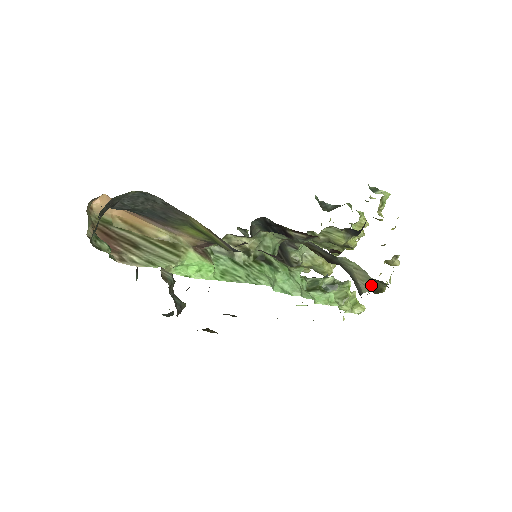
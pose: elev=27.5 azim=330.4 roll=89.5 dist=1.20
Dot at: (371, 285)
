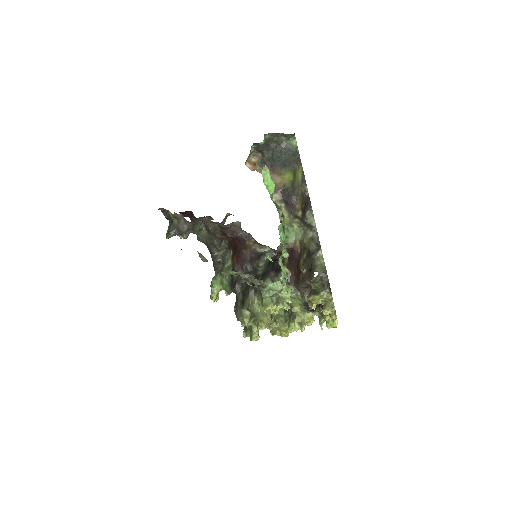
Dot at: (320, 278)
